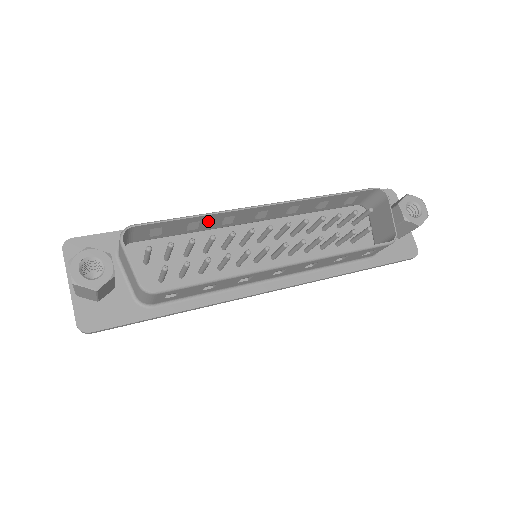
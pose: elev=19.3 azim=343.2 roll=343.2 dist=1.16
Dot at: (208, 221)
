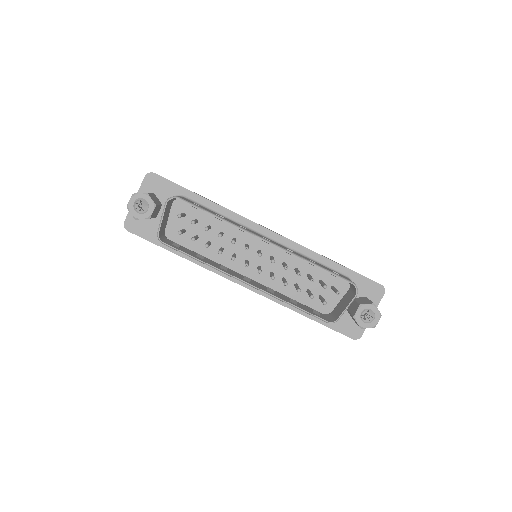
Dot at: occluded
